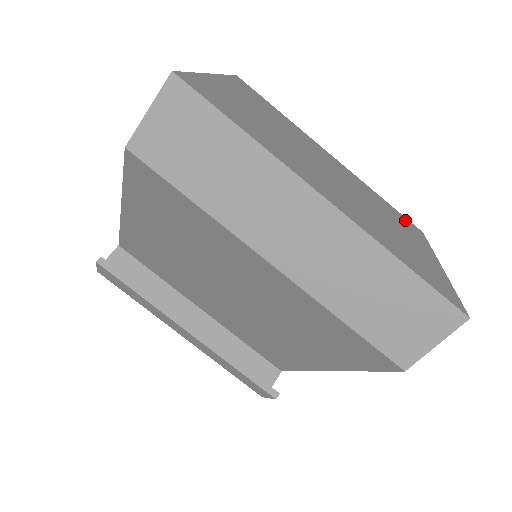
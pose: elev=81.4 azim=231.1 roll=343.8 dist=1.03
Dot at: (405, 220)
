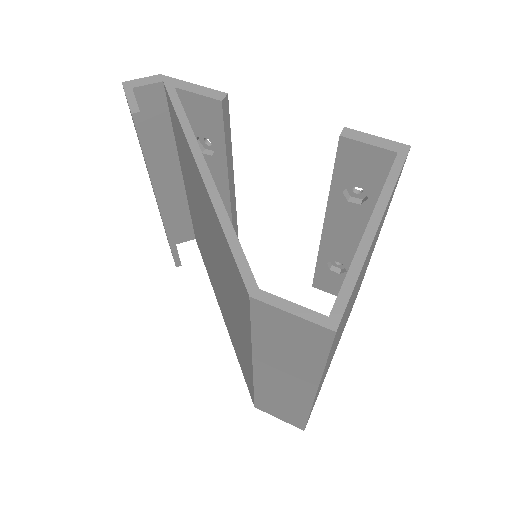
Dot at: occluded
